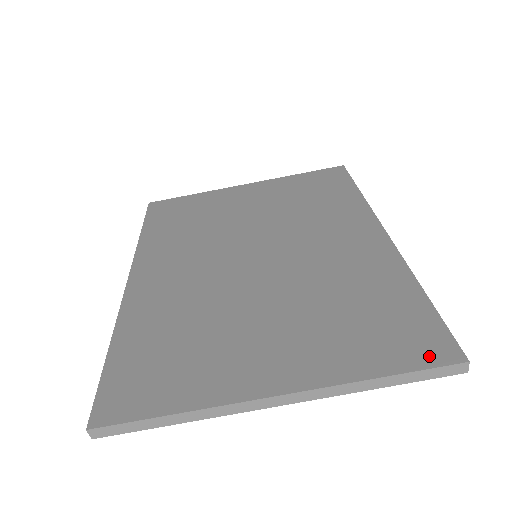
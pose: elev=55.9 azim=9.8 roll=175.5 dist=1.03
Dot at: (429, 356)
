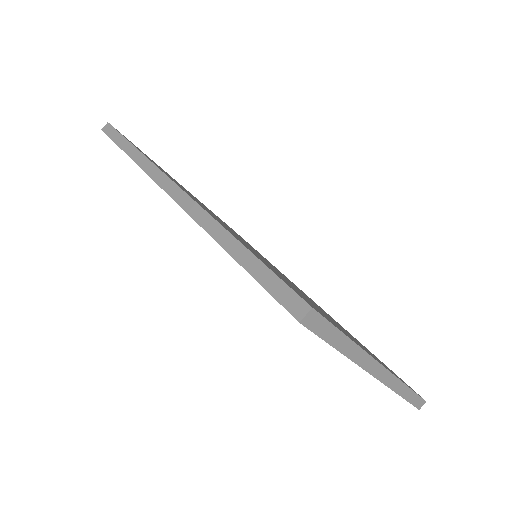
Dot at: (412, 389)
